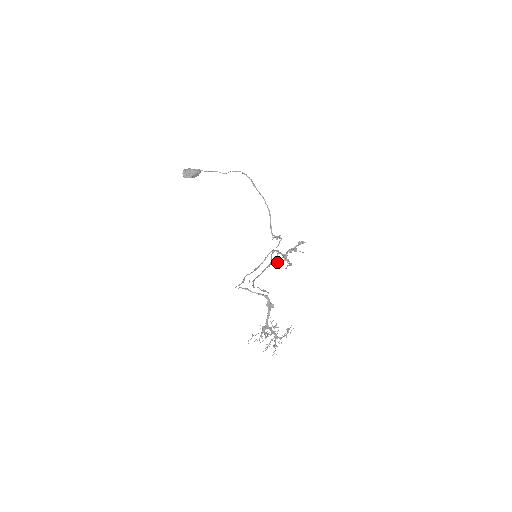
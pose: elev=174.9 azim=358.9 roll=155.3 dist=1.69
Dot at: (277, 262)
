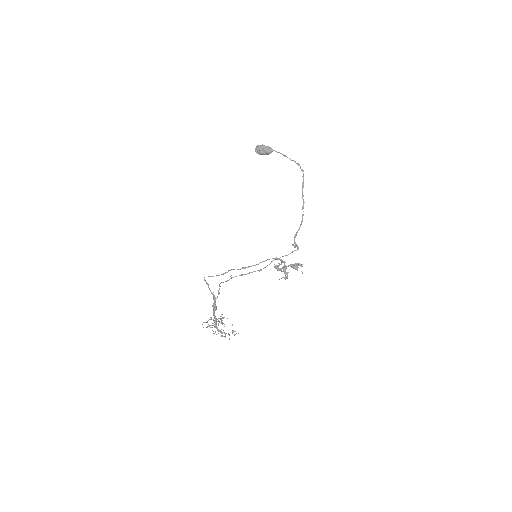
Dot at: (278, 269)
